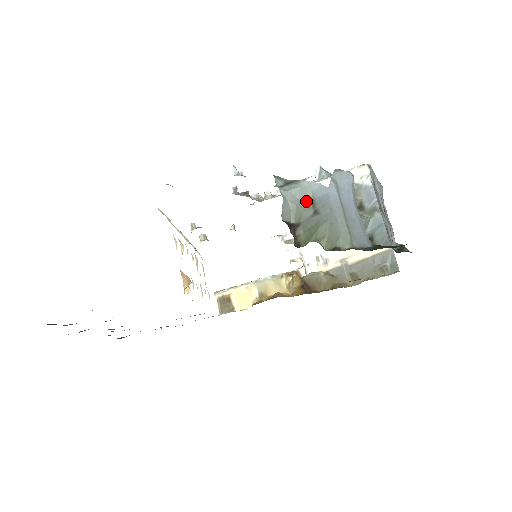
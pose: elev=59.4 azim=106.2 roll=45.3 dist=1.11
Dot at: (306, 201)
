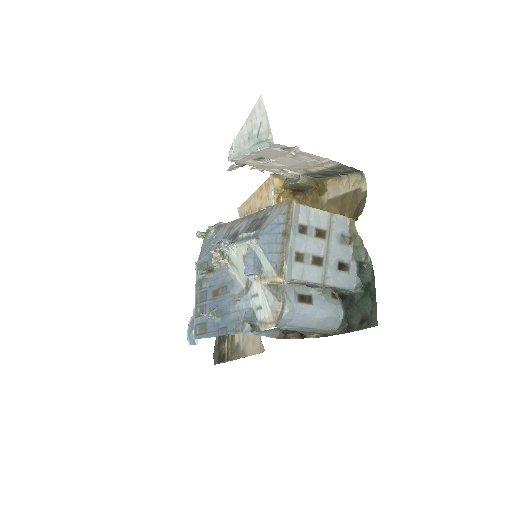
Dot at: (277, 329)
